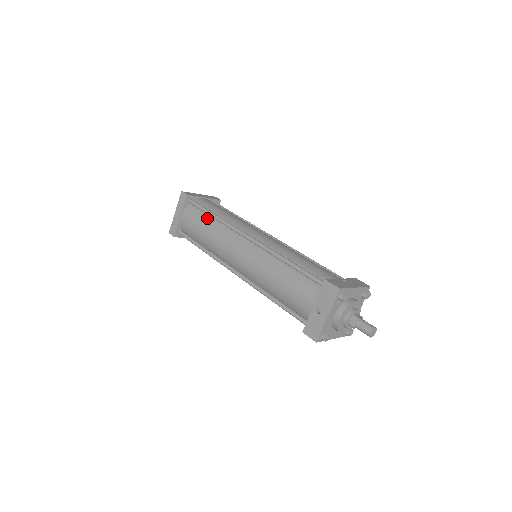
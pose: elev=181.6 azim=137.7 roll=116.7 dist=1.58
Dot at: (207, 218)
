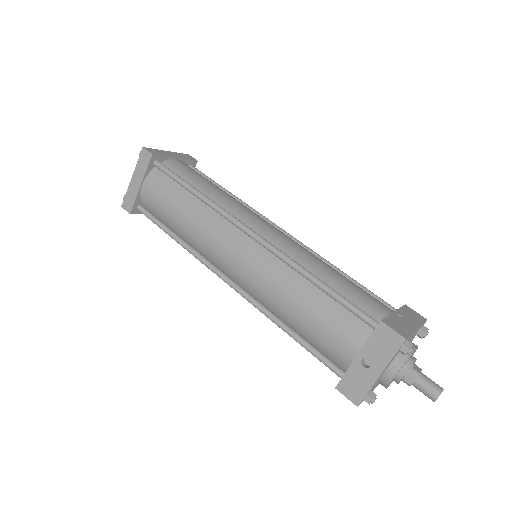
Dot at: (183, 193)
